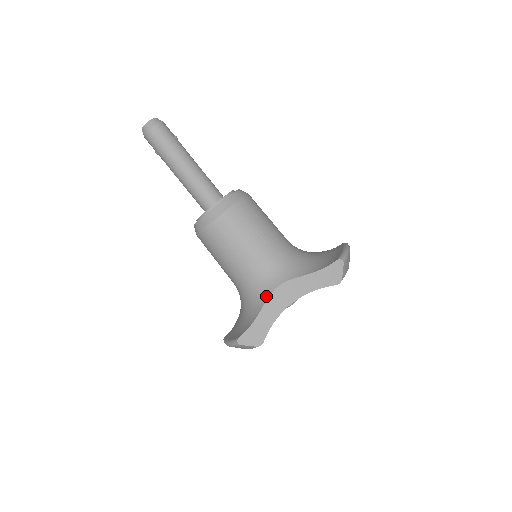
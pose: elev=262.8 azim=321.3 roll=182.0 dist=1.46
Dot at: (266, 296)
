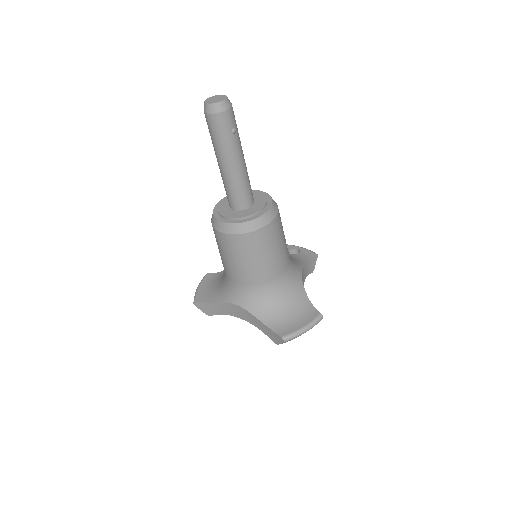
Dot at: (227, 300)
